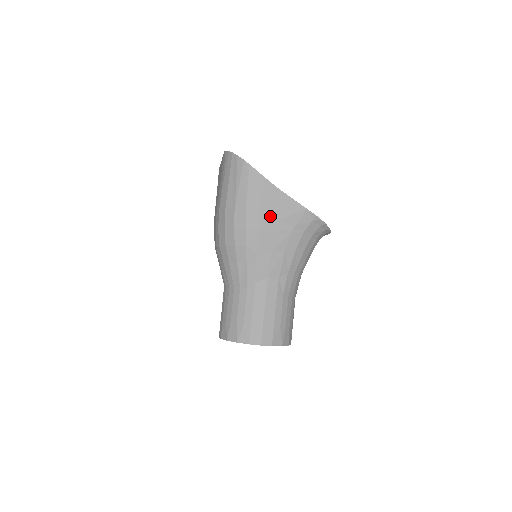
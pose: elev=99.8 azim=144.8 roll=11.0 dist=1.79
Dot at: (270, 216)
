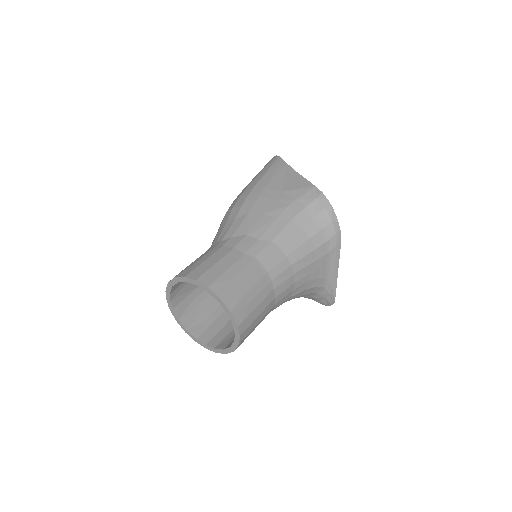
Dot at: (277, 188)
